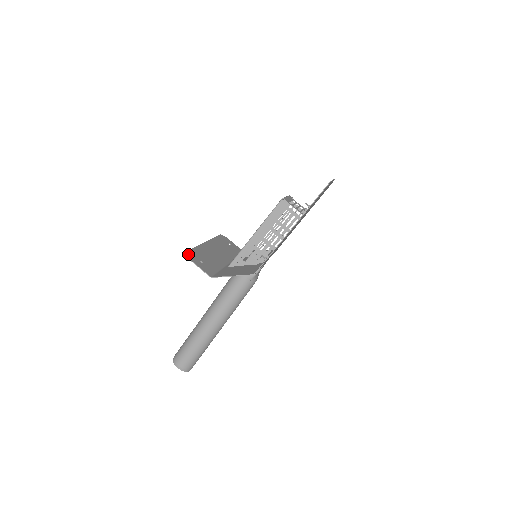
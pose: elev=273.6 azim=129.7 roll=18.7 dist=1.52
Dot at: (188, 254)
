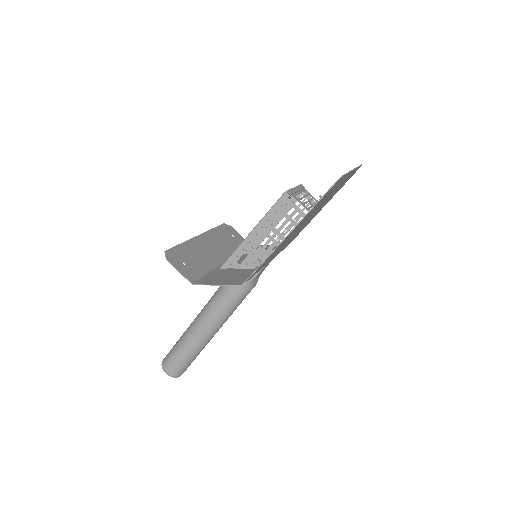
Dot at: (168, 254)
